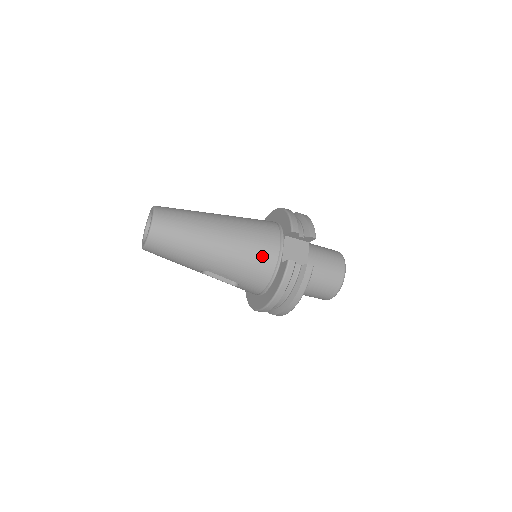
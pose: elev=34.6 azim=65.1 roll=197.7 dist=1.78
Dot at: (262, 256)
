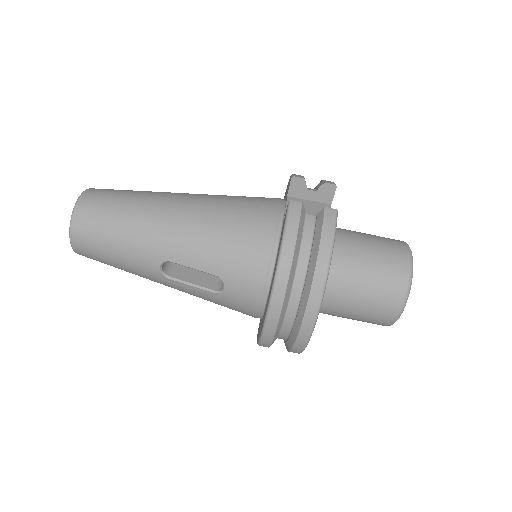
Dot at: (250, 218)
